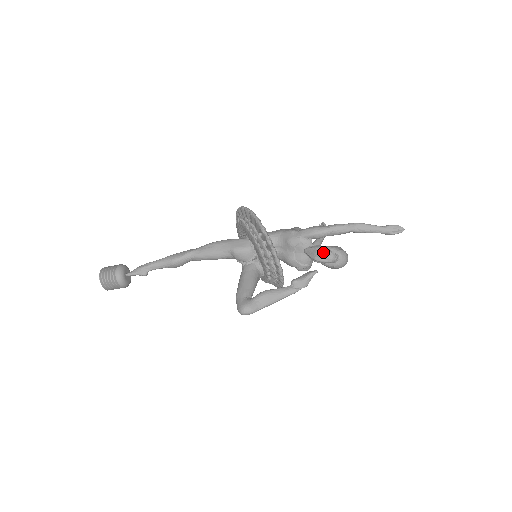
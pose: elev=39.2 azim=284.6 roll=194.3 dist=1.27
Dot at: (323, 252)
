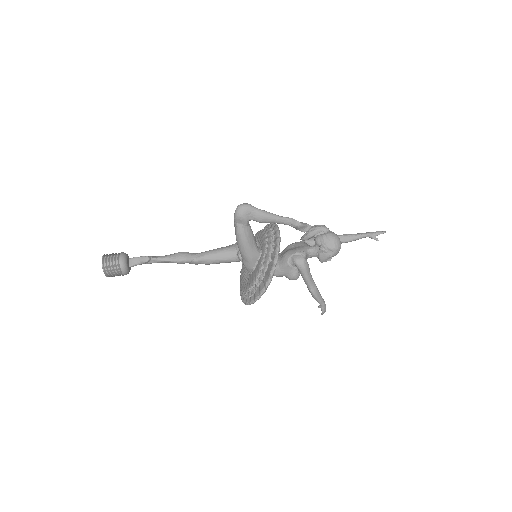
Dot at: occluded
